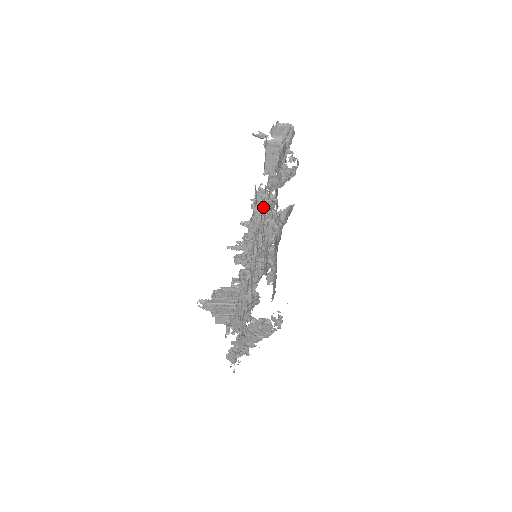
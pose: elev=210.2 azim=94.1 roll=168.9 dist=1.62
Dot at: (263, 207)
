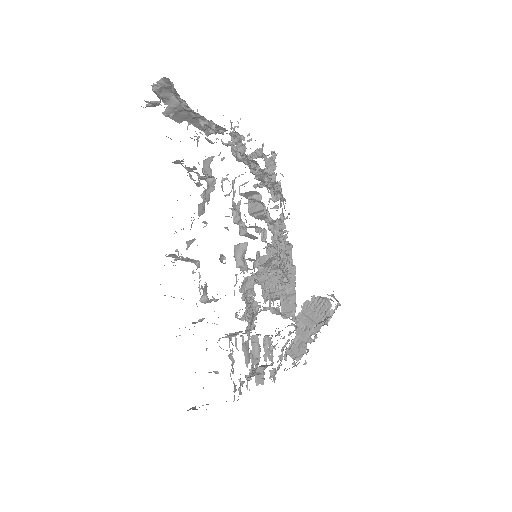
Dot at: occluded
